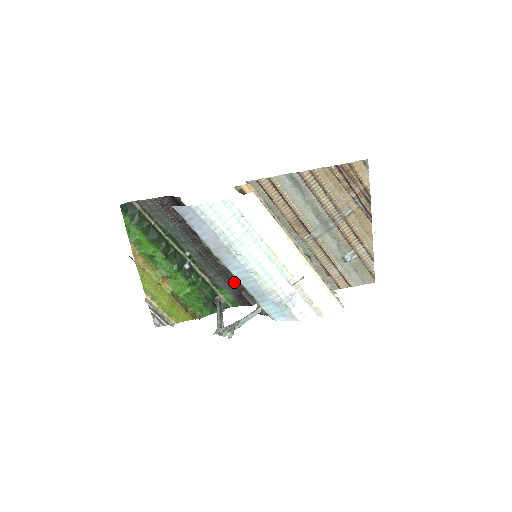
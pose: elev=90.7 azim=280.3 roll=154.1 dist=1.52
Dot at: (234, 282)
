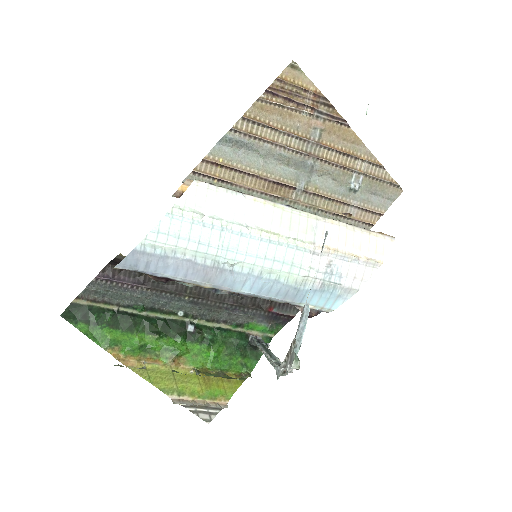
Dot at: (255, 306)
